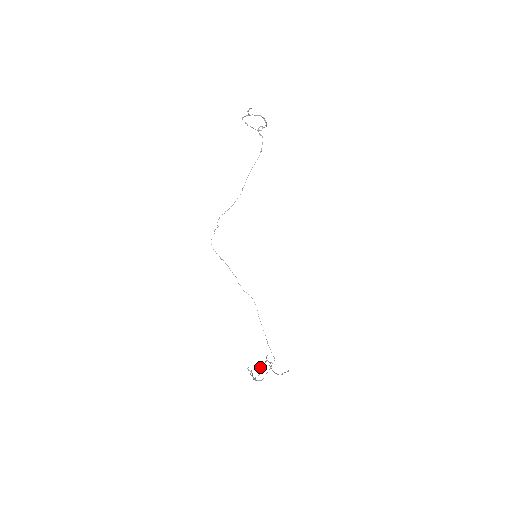
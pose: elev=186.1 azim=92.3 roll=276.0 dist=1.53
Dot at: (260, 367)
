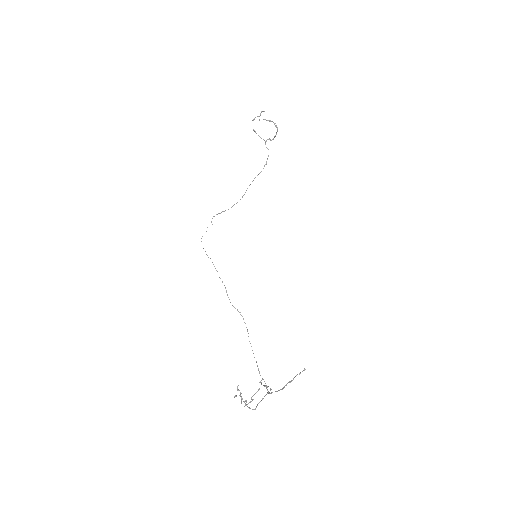
Dot at: occluded
